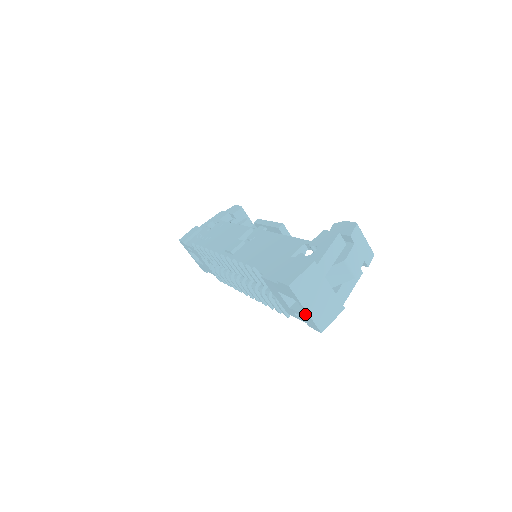
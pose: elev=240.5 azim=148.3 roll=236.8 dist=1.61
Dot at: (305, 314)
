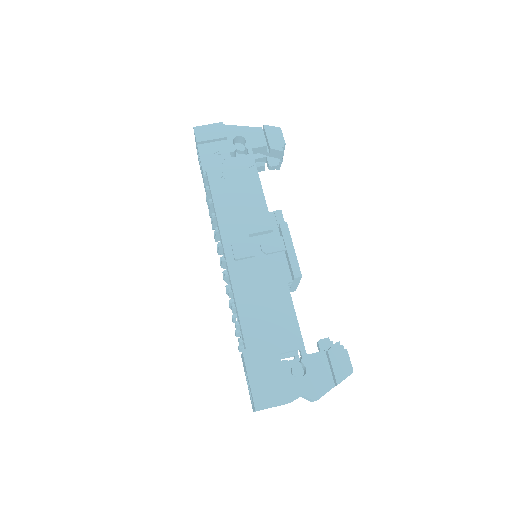
Dot at: occluded
